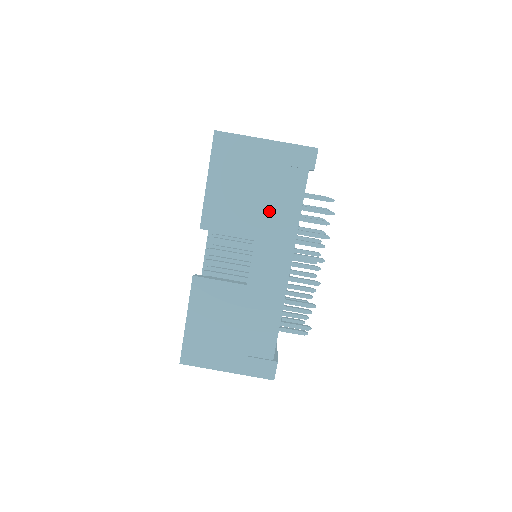
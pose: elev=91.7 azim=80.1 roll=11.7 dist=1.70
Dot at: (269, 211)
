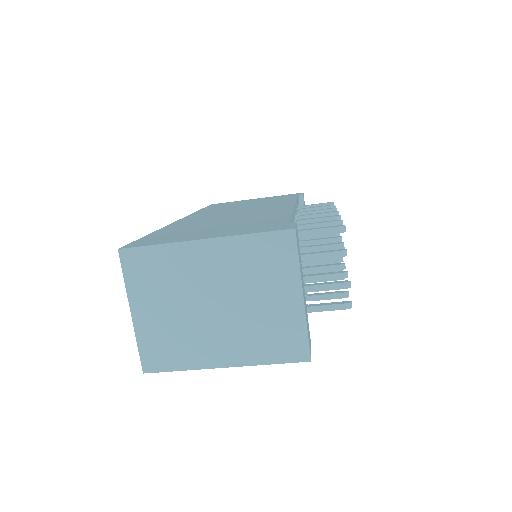
Dot at: occluded
